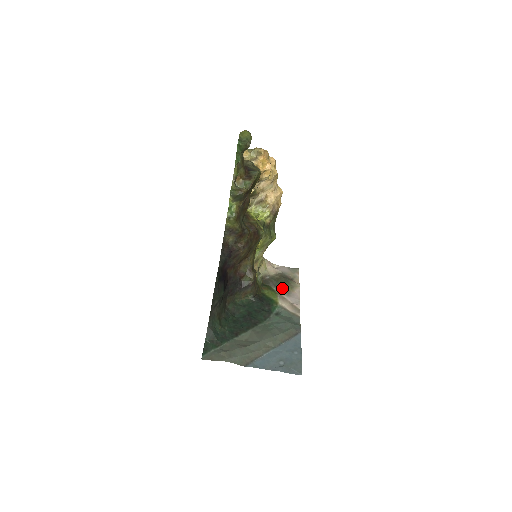
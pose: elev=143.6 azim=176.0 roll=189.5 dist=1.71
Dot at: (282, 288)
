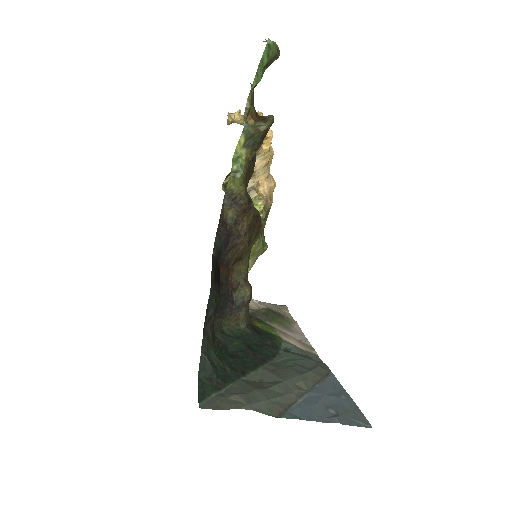
Dot at: (277, 322)
